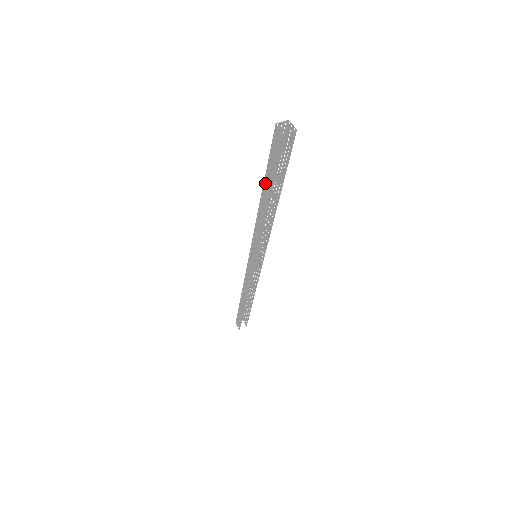
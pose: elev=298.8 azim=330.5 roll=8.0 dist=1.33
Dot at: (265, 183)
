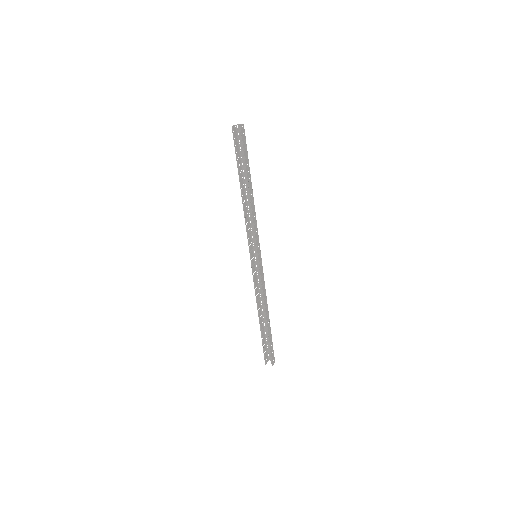
Dot at: (241, 173)
